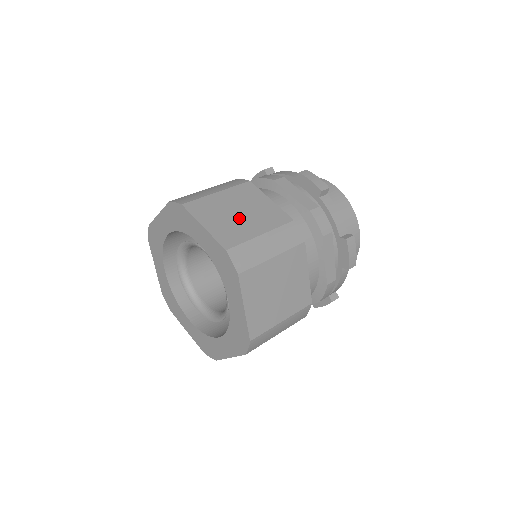
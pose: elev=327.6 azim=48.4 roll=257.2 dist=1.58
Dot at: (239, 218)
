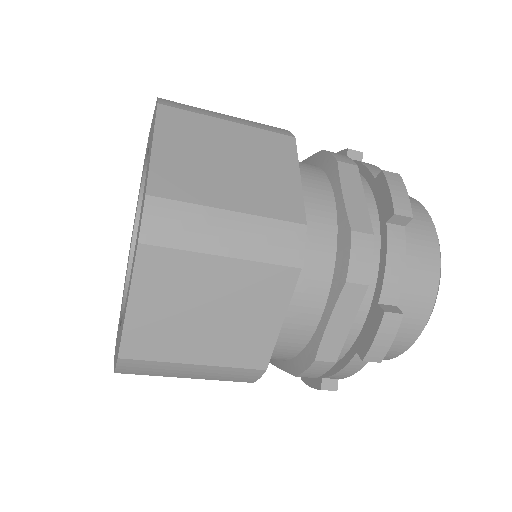
Dot at: occluded
